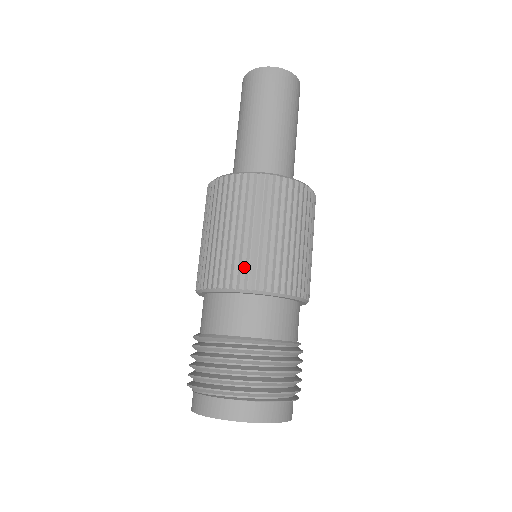
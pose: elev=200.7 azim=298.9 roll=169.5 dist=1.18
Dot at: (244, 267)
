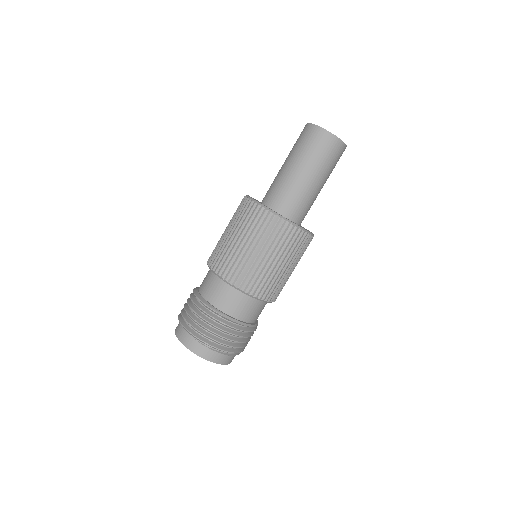
Dot at: (271, 288)
